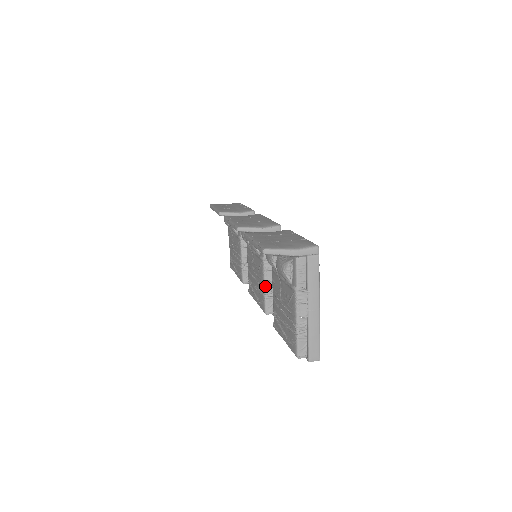
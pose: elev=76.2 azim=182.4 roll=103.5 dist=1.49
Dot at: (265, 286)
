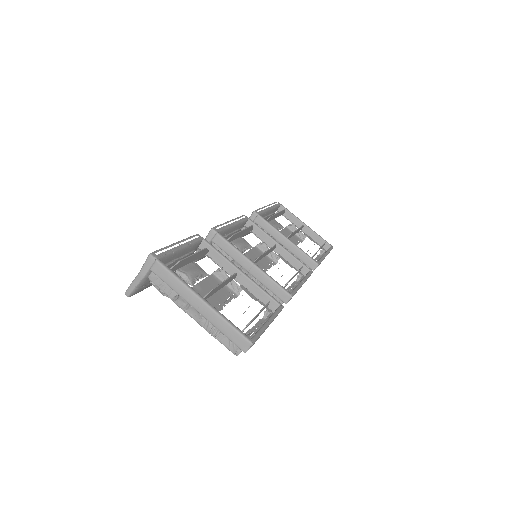
Dot at: occluded
